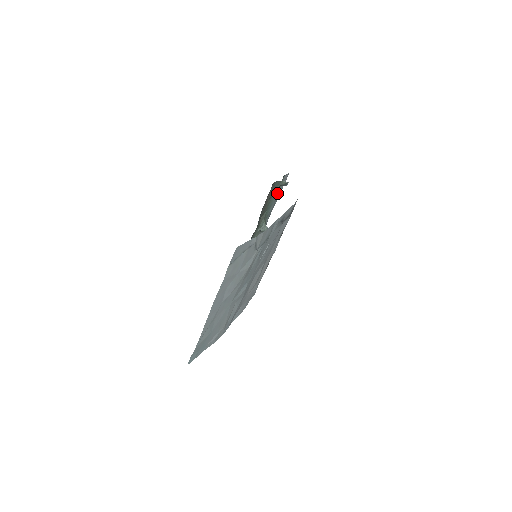
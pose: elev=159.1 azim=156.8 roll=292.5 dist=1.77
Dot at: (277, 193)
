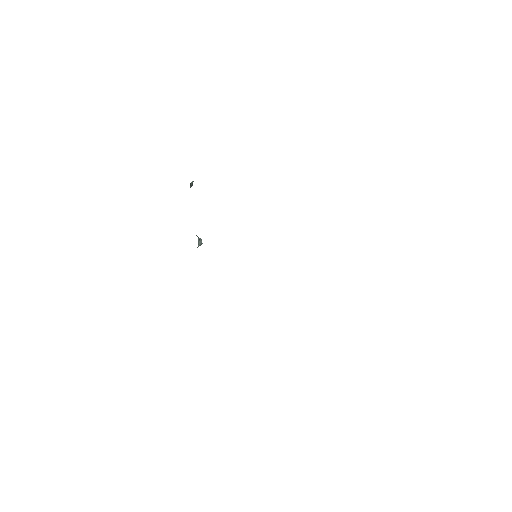
Dot at: occluded
